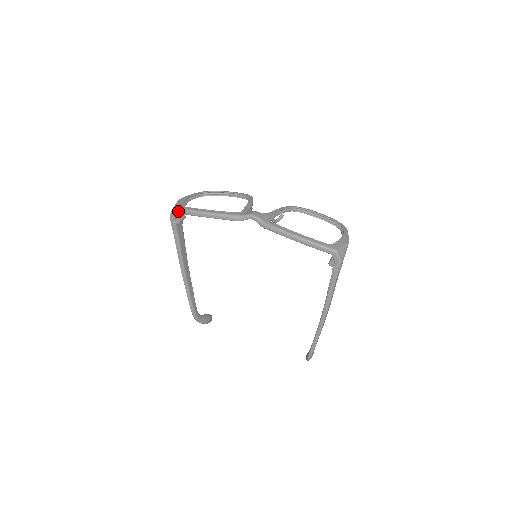
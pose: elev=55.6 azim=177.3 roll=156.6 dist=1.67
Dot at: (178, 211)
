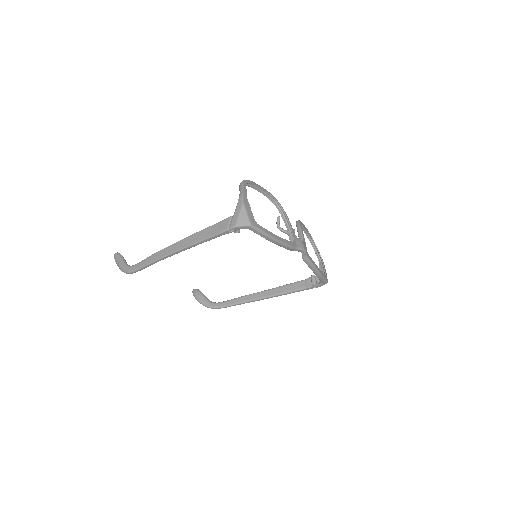
Dot at: (254, 229)
